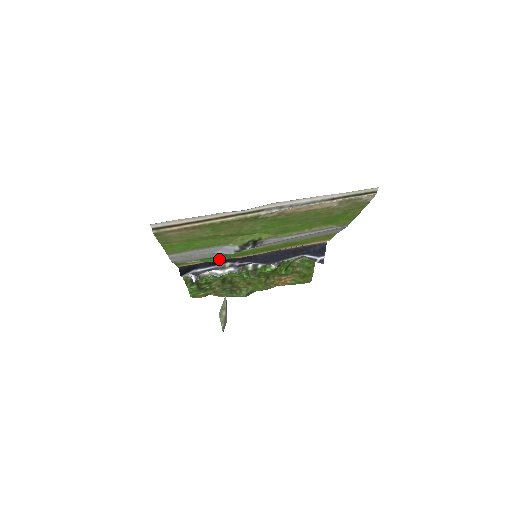
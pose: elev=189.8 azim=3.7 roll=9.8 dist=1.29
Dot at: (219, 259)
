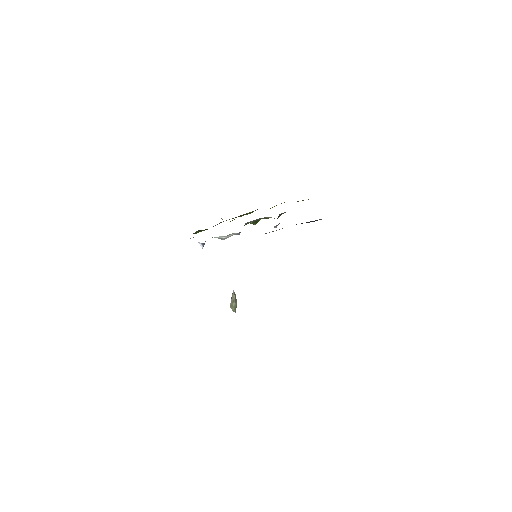
Dot at: occluded
